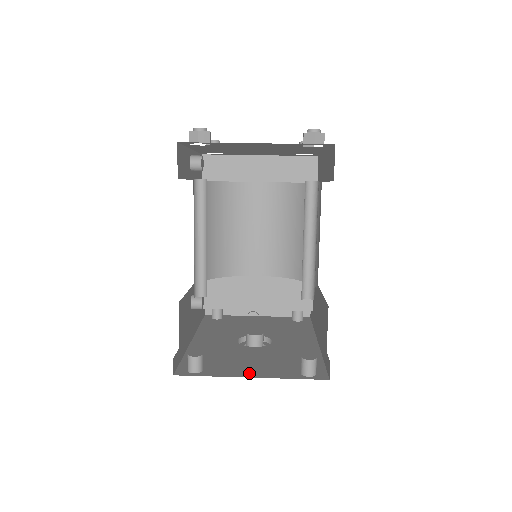
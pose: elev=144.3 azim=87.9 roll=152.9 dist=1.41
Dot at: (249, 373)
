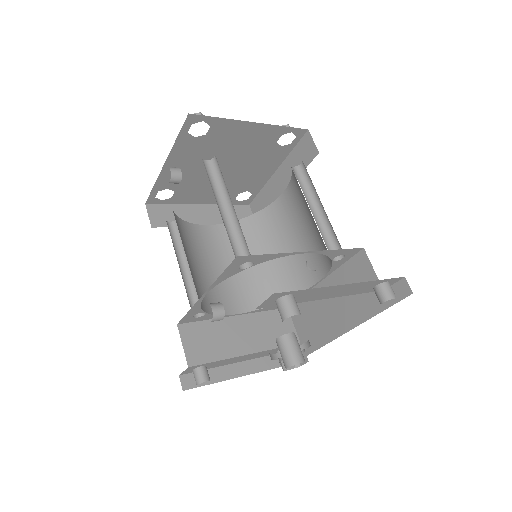
Dot at: occluded
